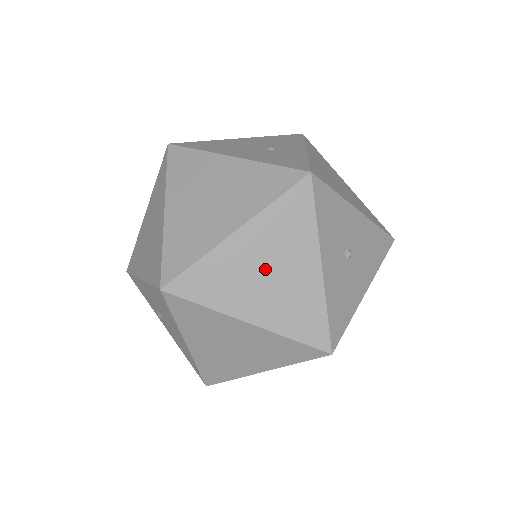
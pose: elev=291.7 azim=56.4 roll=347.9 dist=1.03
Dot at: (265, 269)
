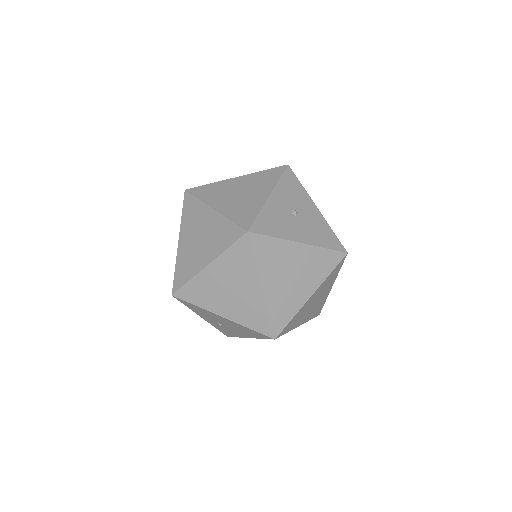
Dot at: (239, 191)
